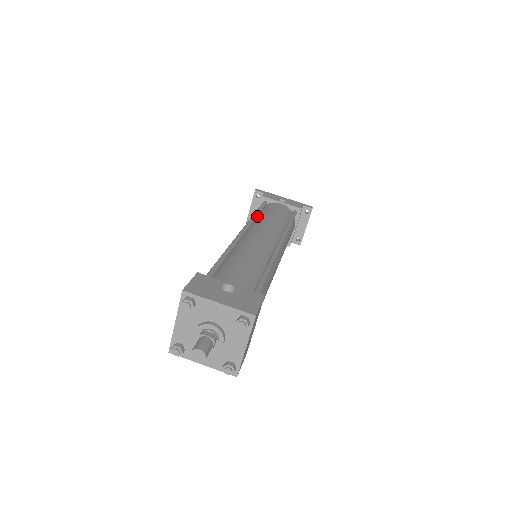
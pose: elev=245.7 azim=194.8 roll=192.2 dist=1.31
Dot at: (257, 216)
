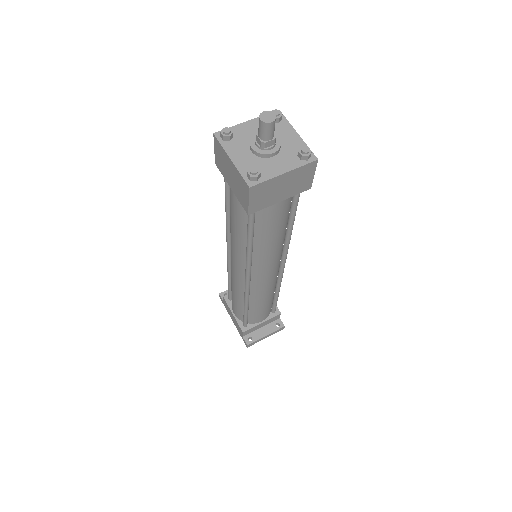
Dot at: occluded
